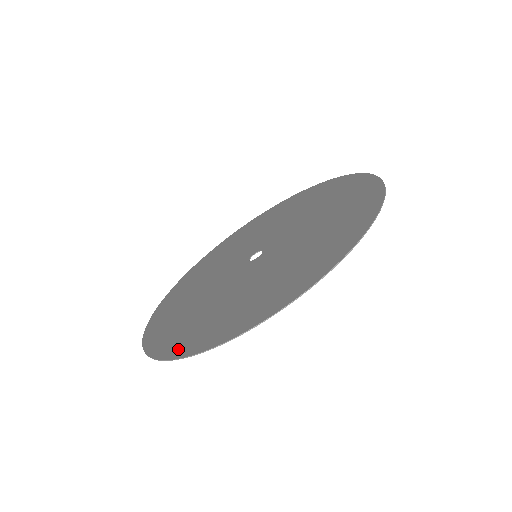
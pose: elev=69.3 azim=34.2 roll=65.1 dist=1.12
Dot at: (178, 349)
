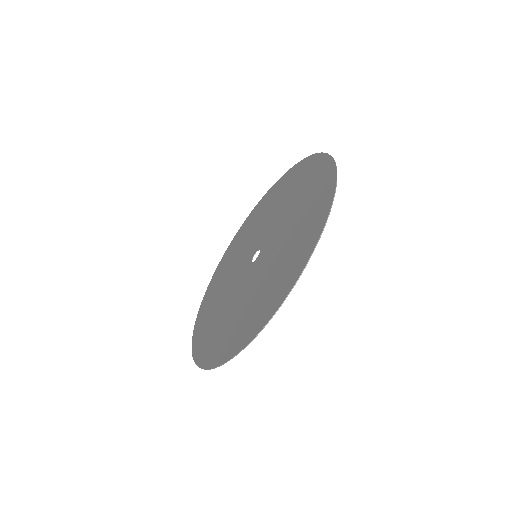
Dot at: (210, 359)
